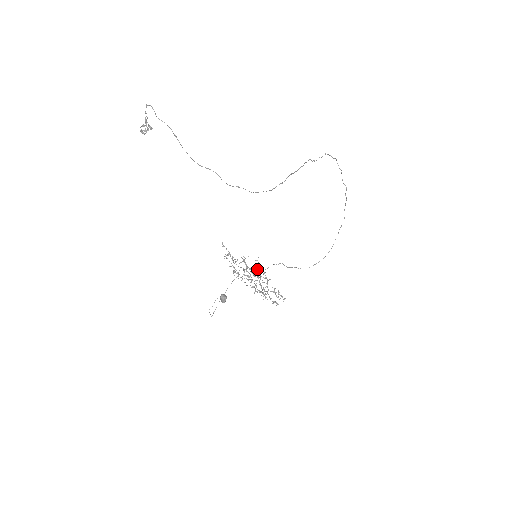
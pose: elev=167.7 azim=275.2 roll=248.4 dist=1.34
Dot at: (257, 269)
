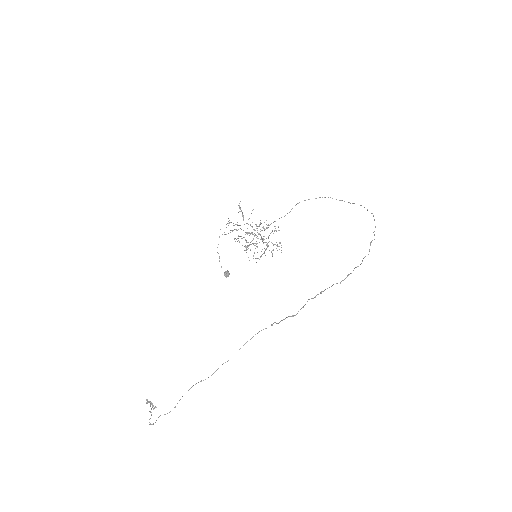
Dot at: (257, 252)
